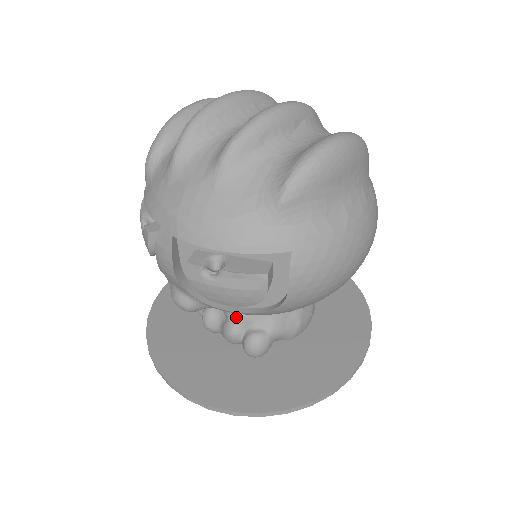
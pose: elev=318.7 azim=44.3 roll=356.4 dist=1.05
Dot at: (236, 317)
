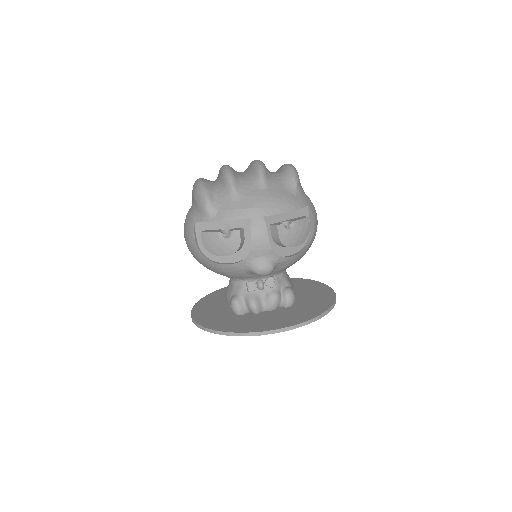
Dot at: (275, 284)
